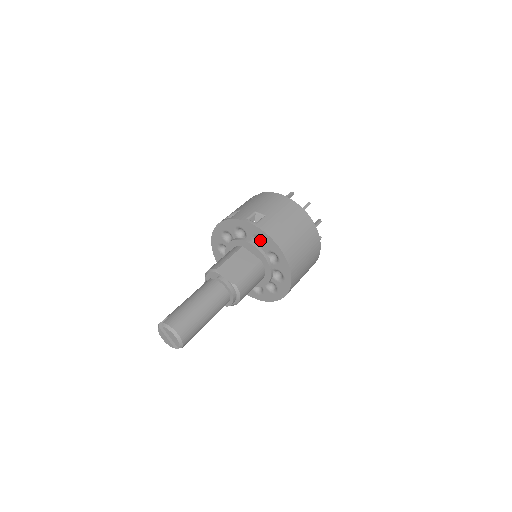
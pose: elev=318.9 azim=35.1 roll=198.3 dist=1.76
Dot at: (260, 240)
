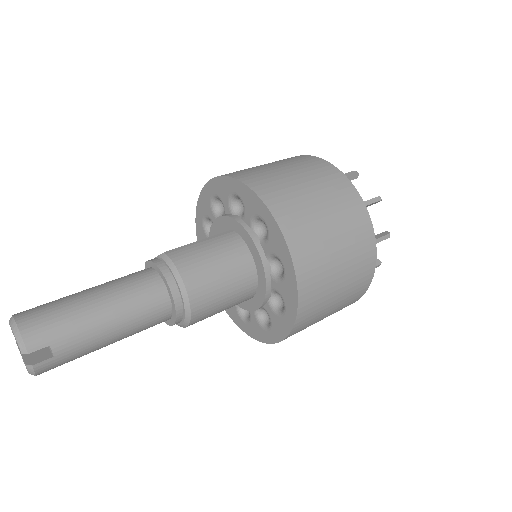
Dot at: occluded
